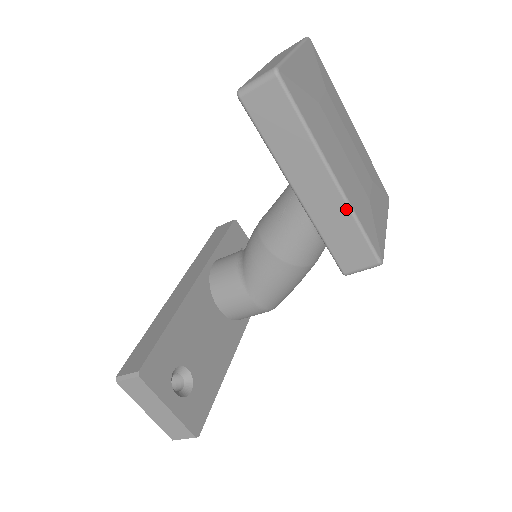
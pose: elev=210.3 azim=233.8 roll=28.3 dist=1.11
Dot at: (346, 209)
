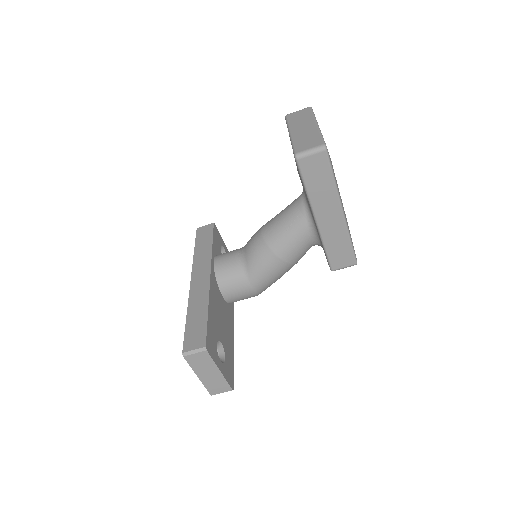
Dot at: (345, 231)
